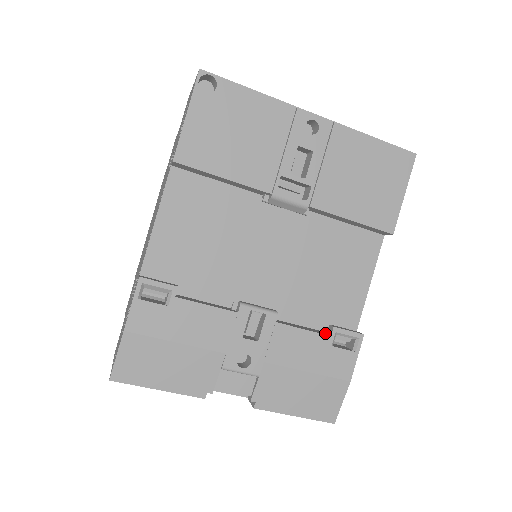
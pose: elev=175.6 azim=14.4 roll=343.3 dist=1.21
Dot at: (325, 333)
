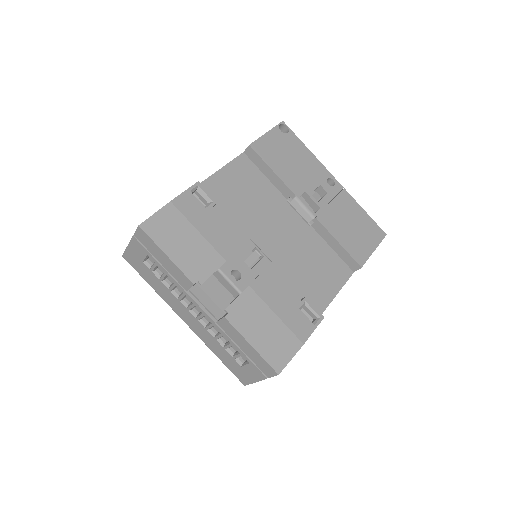
Dot at: occluded
